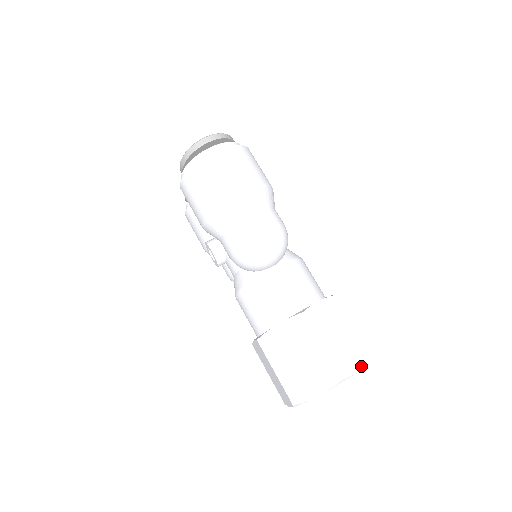
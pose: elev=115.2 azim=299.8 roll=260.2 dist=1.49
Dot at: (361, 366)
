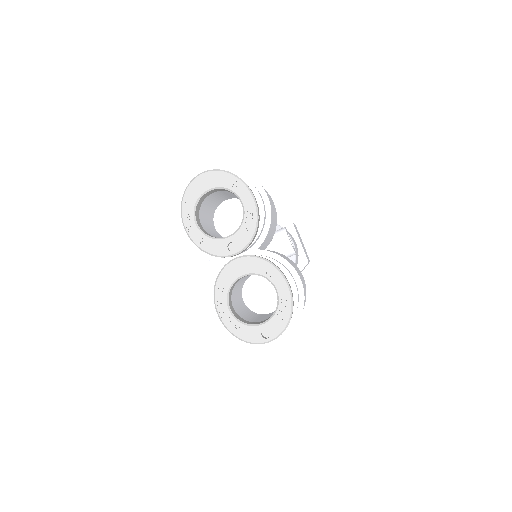
Dot at: occluded
